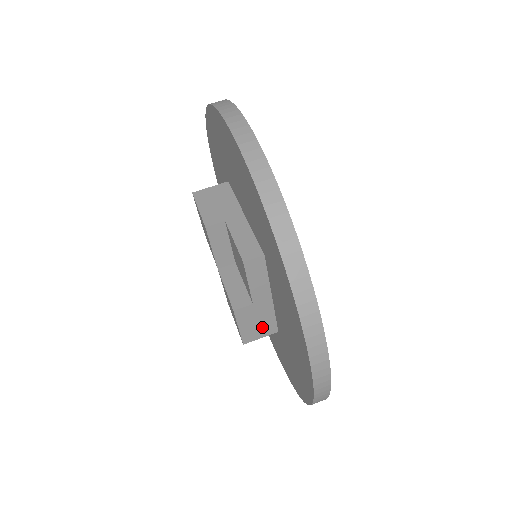
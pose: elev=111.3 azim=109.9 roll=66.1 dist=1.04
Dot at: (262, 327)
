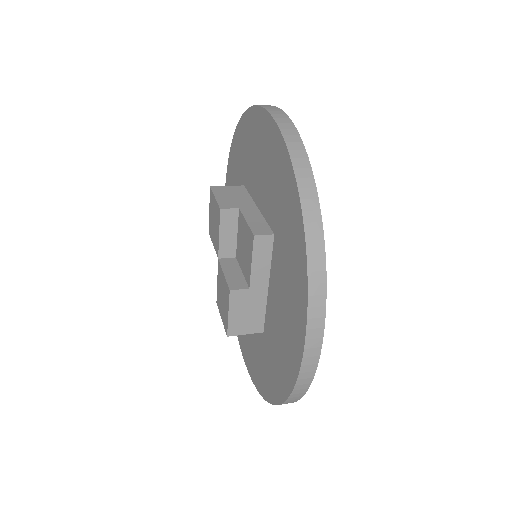
Dot at: (250, 321)
